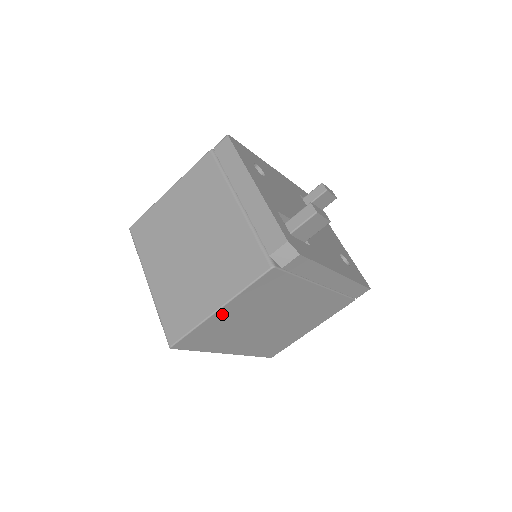
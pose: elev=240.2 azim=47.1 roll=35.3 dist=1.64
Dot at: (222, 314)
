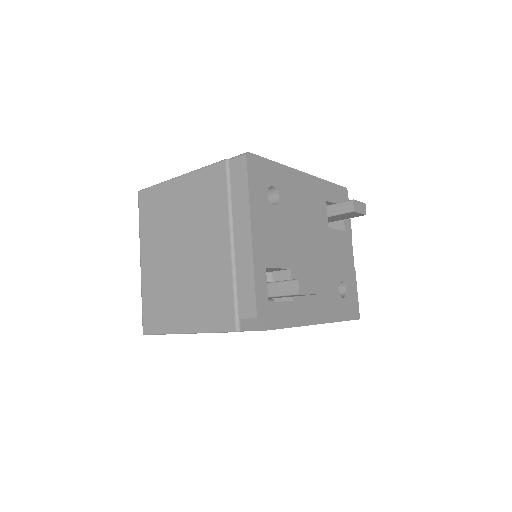
Dot at: occluded
